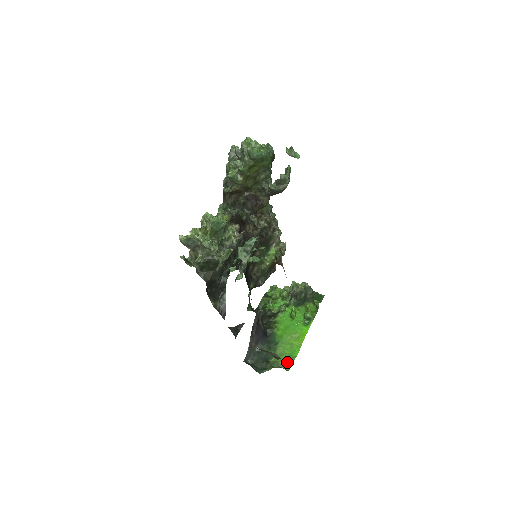
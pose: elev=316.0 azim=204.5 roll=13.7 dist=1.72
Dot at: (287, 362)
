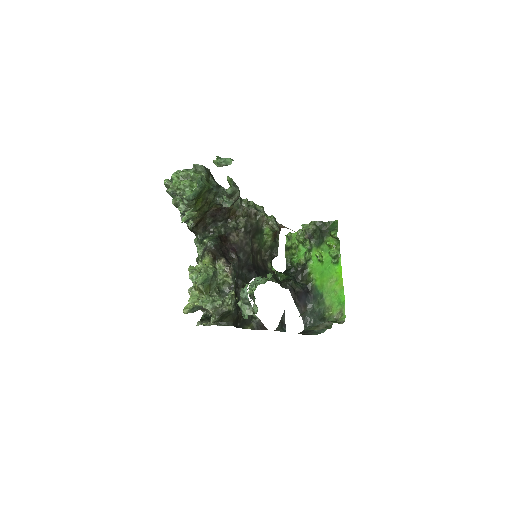
Dot at: (340, 311)
